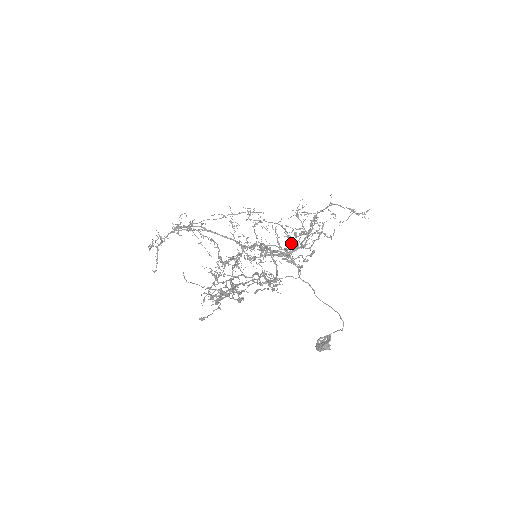
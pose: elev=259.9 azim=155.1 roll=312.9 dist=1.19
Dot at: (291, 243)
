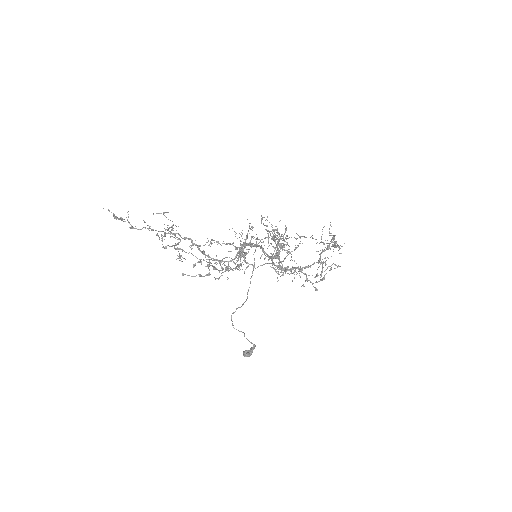
Dot at: occluded
